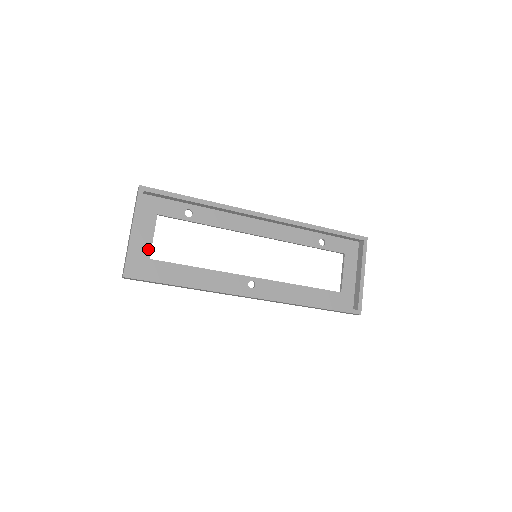
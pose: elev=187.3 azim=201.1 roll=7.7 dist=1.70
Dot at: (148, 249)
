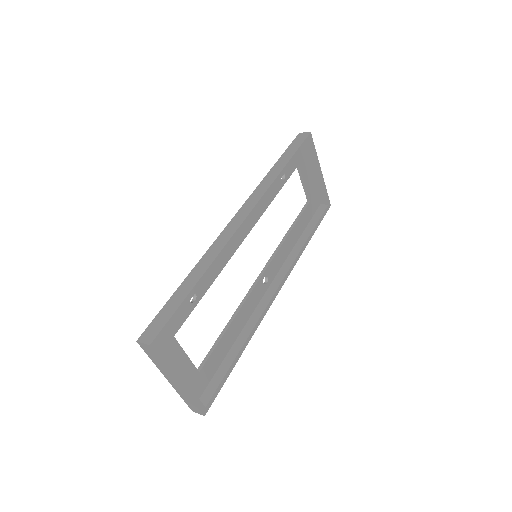
Dot at: (192, 369)
